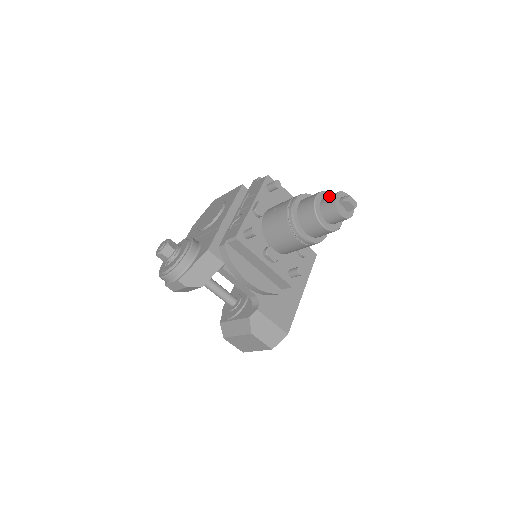
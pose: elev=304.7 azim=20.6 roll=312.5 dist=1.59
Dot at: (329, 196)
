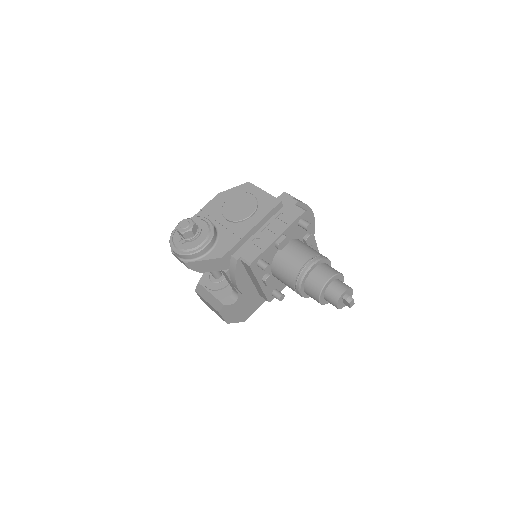
Dot at: (339, 286)
